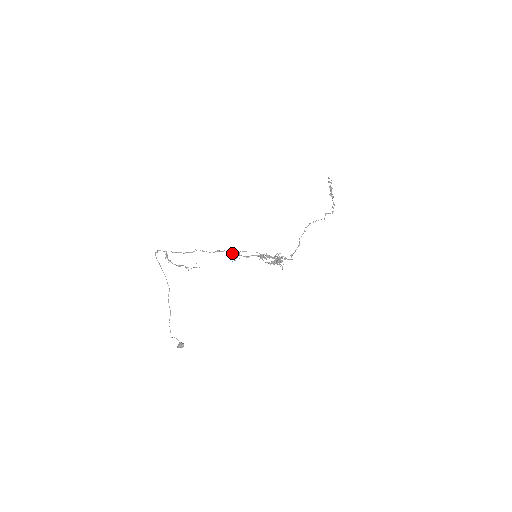
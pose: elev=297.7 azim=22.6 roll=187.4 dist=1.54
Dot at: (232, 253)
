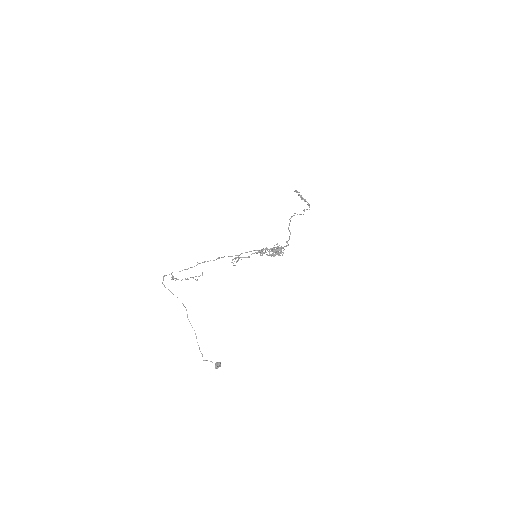
Dot at: (233, 259)
